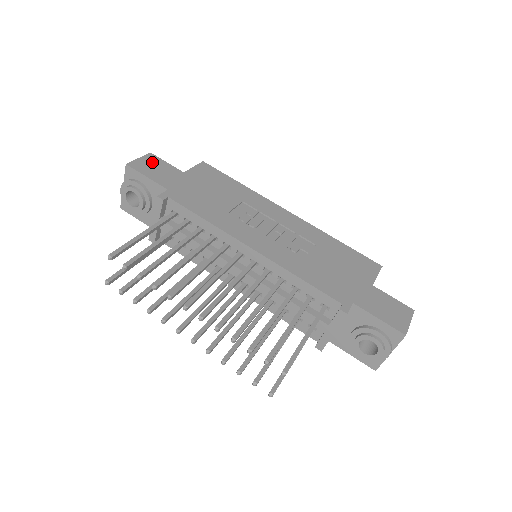
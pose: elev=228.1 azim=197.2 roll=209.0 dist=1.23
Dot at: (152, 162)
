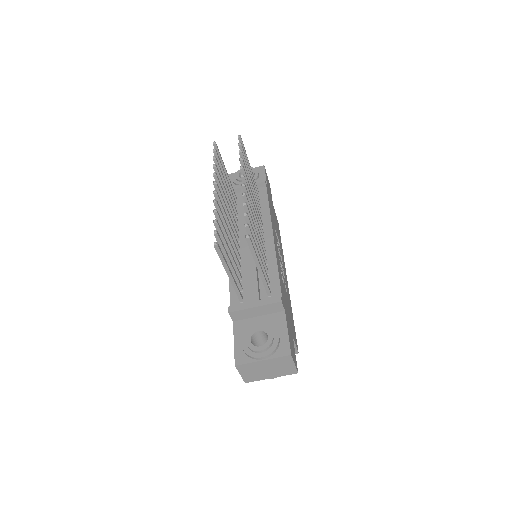
Dot at: occluded
